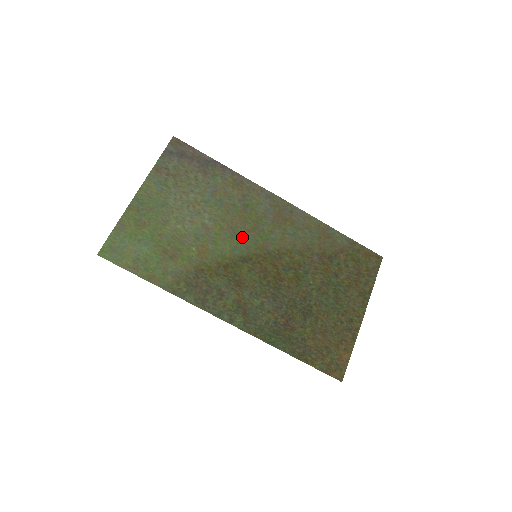
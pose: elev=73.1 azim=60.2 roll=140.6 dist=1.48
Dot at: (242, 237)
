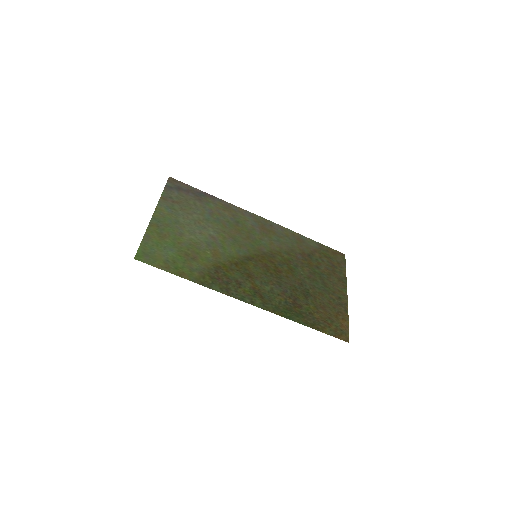
Dot at: (241, 243)
